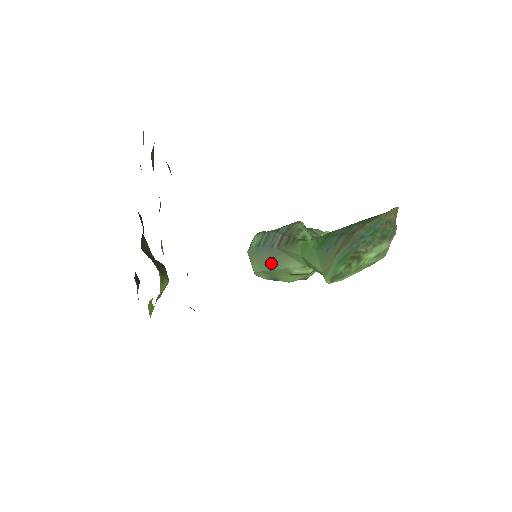
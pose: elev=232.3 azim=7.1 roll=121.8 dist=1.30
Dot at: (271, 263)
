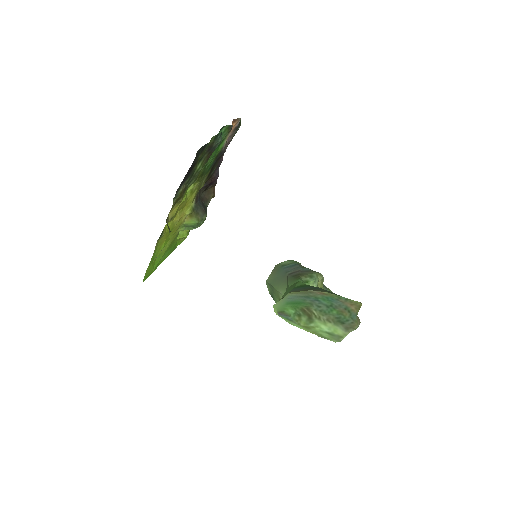
Dot at: (277, 282)
